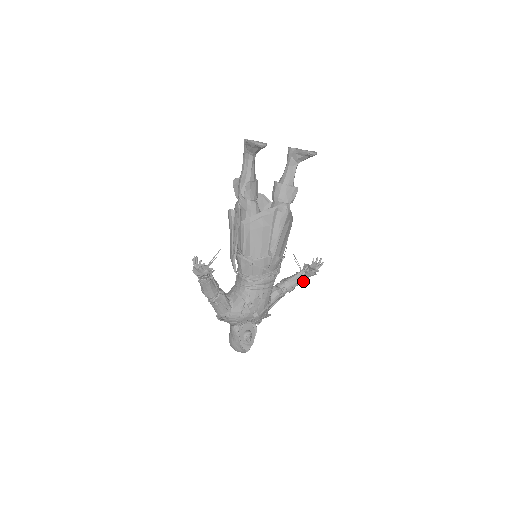
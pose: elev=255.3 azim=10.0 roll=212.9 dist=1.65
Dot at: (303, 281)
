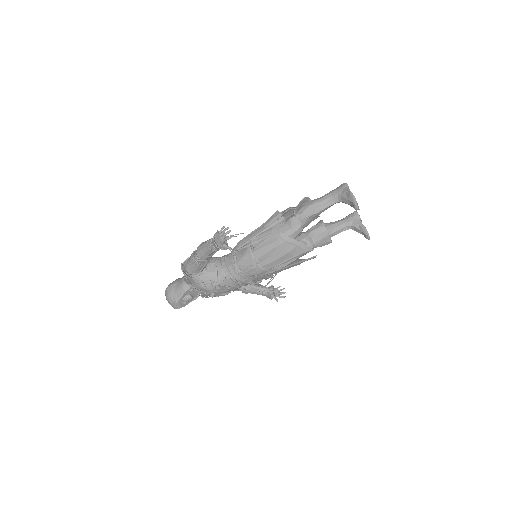
Dot at: (259, 294)
